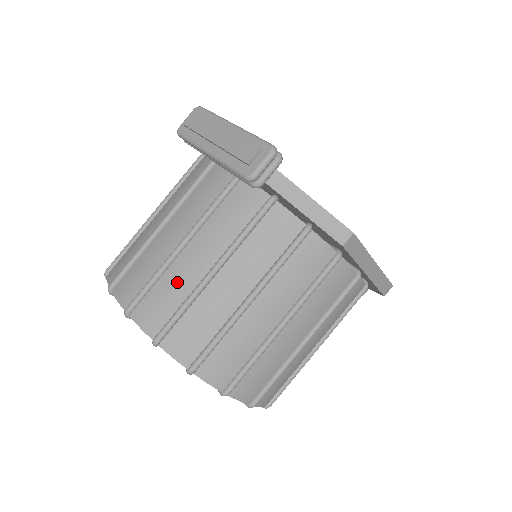
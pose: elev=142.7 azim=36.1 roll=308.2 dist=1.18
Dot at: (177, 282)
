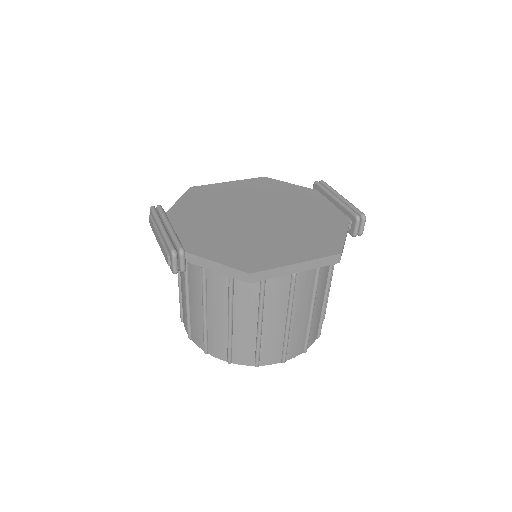
Dot at: (196, 320)
